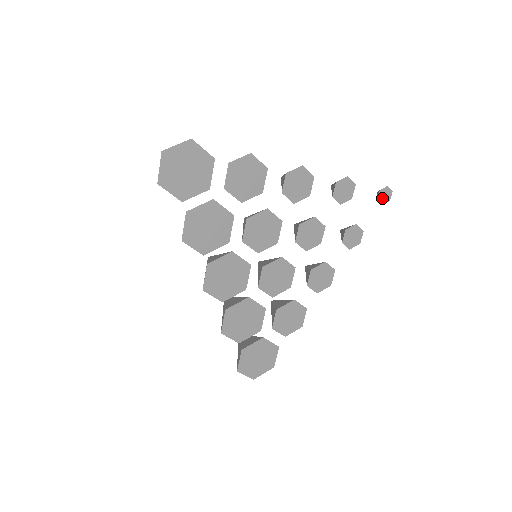
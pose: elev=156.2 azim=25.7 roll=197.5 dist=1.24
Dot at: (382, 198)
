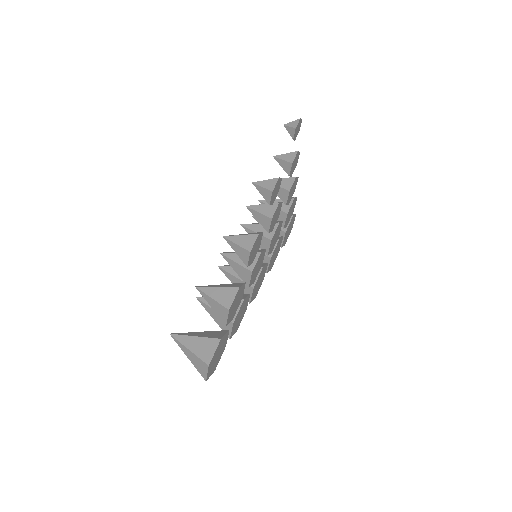
Dot at: (297, 133)
